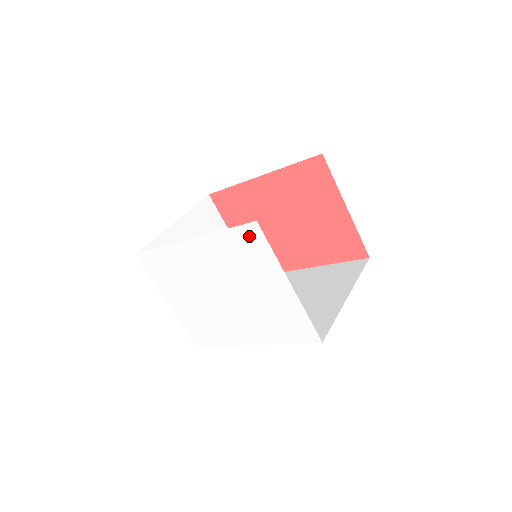
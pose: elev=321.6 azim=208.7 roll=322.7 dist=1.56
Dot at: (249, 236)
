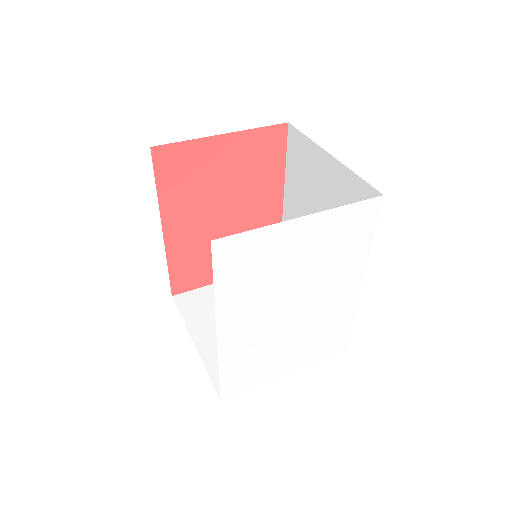
Dot at: (229, 256)
